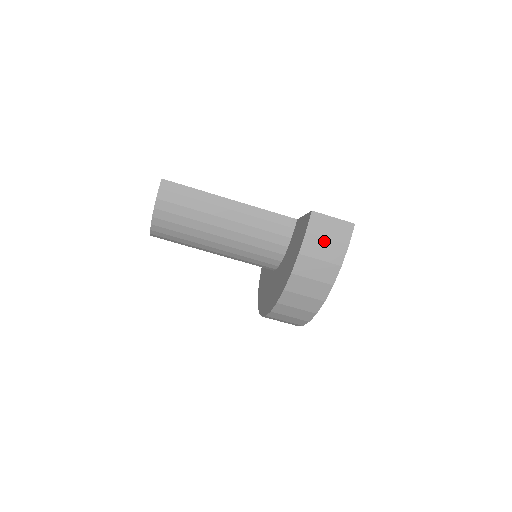
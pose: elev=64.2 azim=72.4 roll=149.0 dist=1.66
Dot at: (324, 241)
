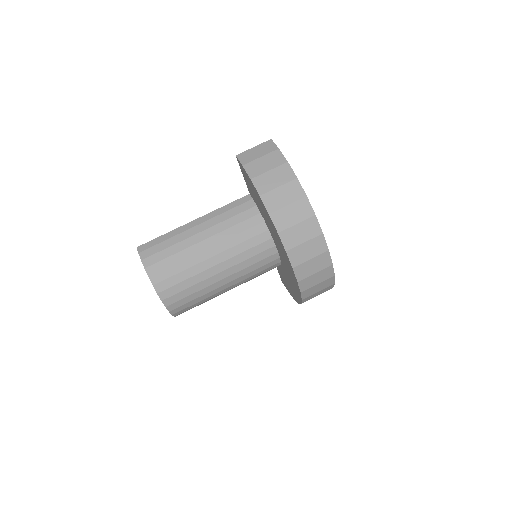
Dot at: (260, 160)
